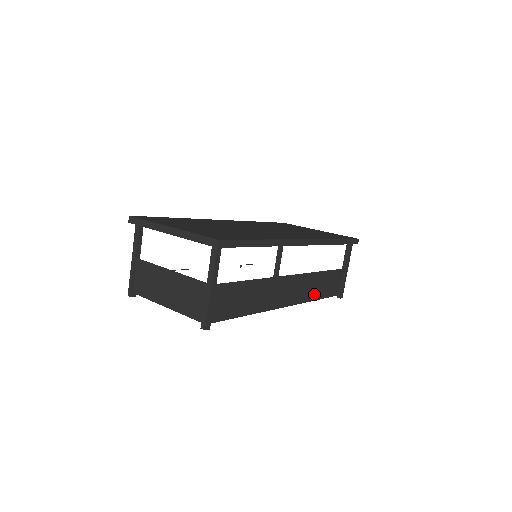
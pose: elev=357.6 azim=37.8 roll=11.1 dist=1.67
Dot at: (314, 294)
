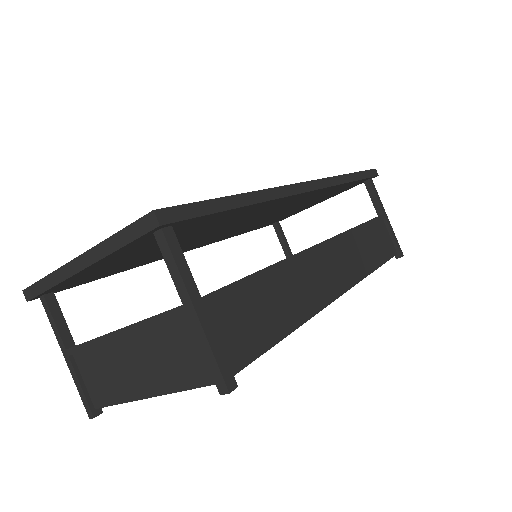
Dot at: (367, 263)
